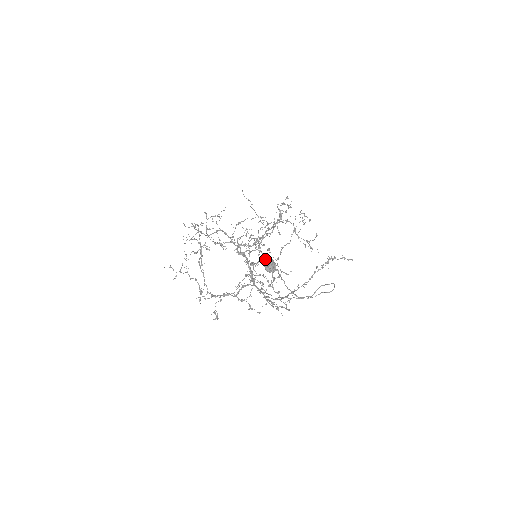
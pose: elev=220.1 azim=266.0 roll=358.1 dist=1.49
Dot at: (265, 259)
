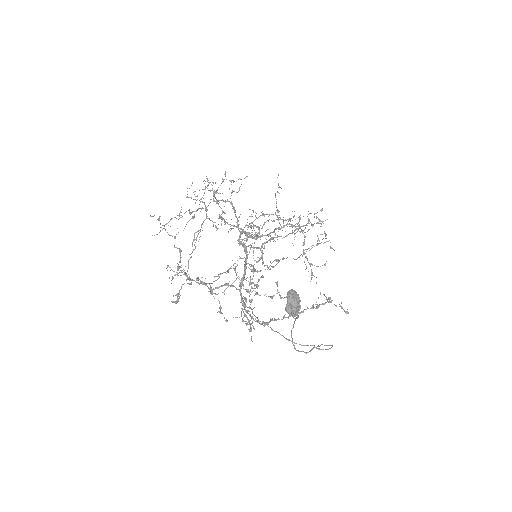
Dot at: (293, 296)
